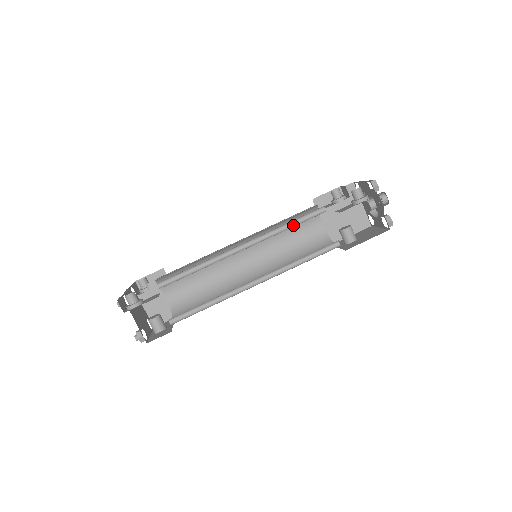
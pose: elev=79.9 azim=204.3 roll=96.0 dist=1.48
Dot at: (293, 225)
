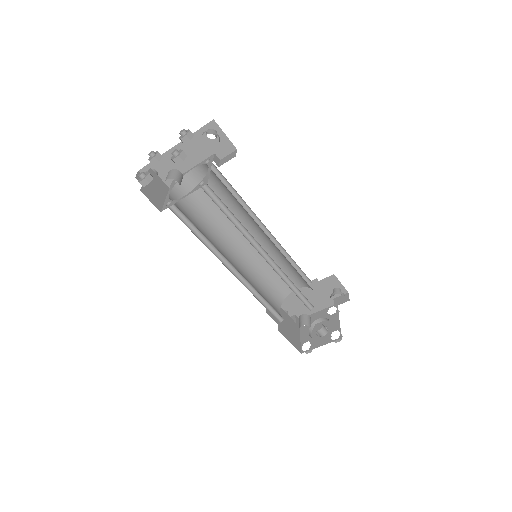
Dot at: (293, 267)
